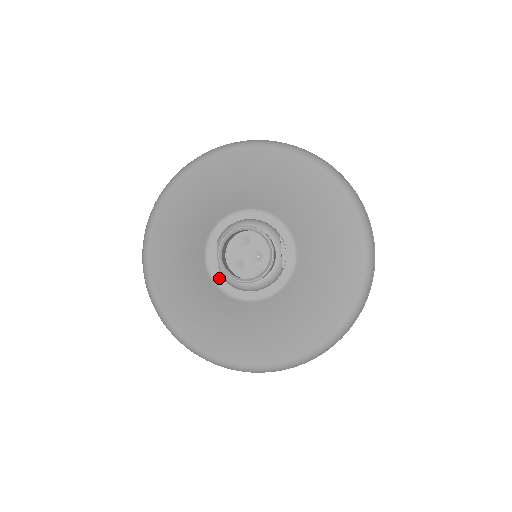
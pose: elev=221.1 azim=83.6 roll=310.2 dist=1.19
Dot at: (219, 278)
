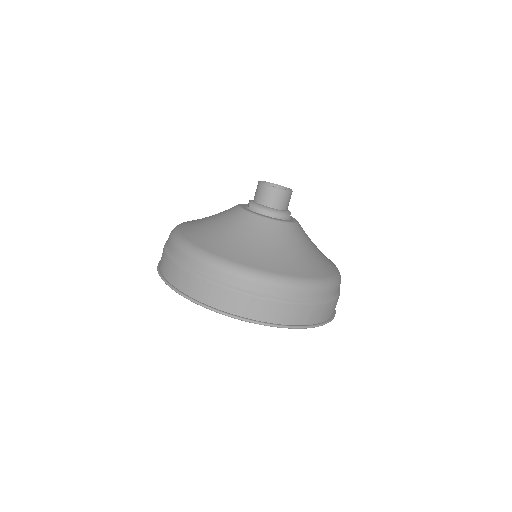
Dot at: (247, 209)
